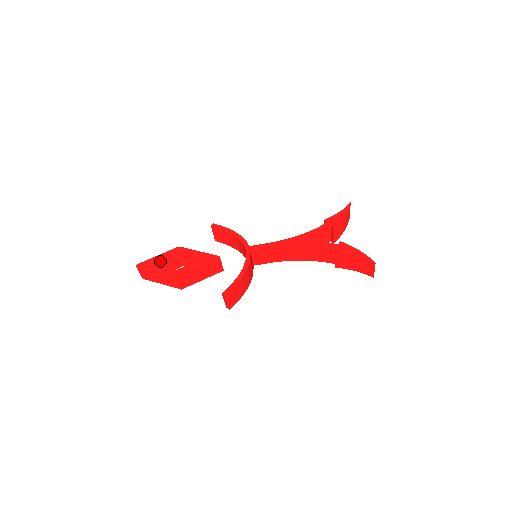
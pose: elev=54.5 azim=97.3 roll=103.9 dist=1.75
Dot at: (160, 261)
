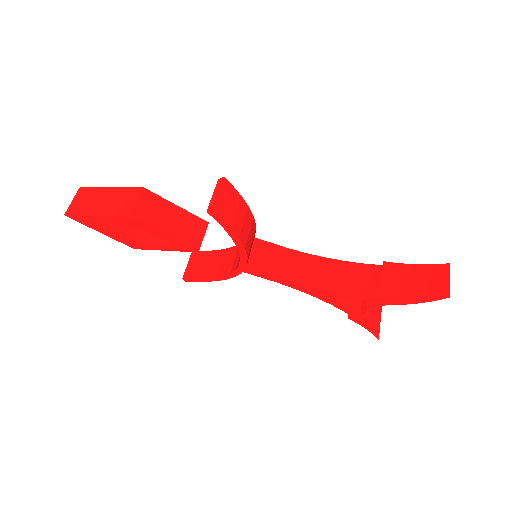
Dot at: occluded
